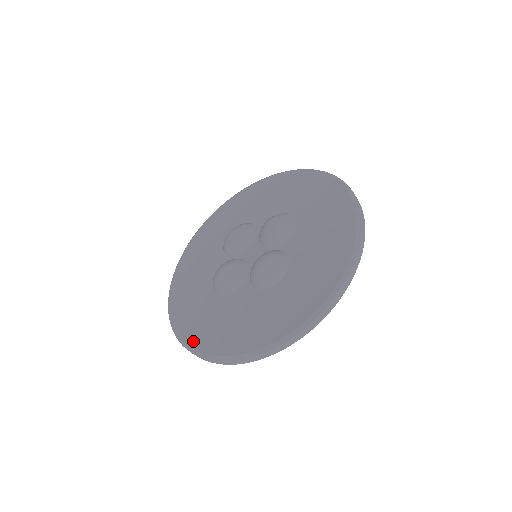
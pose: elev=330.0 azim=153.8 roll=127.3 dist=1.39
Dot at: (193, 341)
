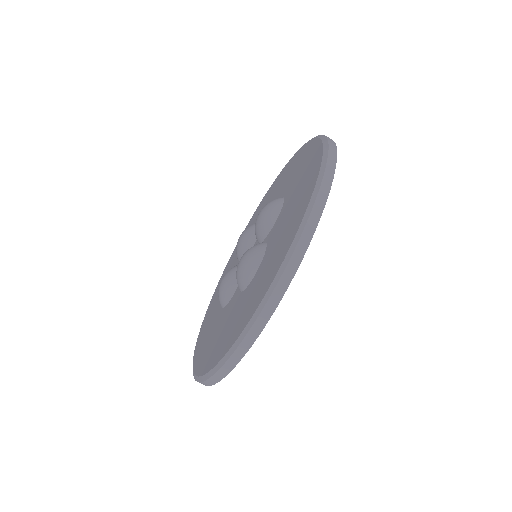
Dot at: (196, 363)
